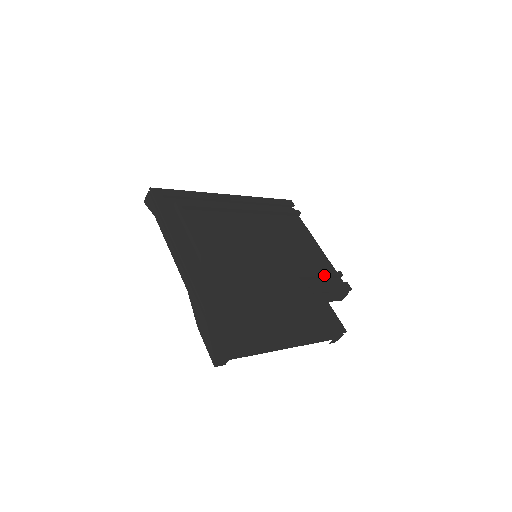
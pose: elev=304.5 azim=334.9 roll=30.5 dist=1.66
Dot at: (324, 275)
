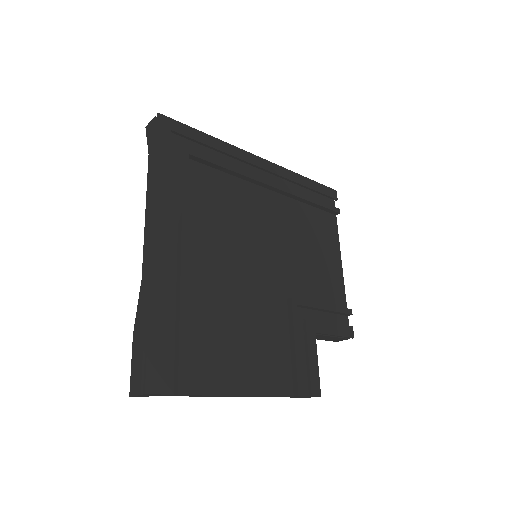
Dot at: (329, 309)
